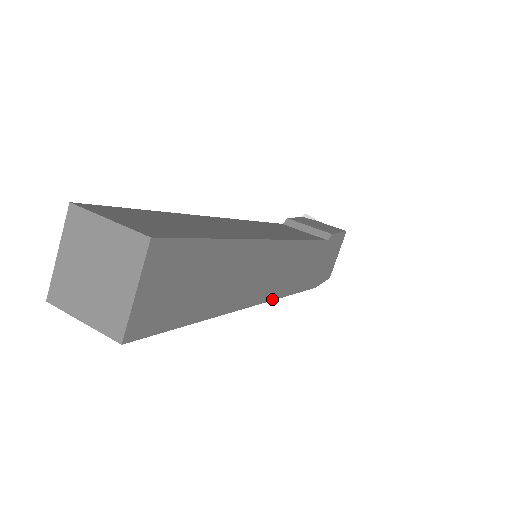
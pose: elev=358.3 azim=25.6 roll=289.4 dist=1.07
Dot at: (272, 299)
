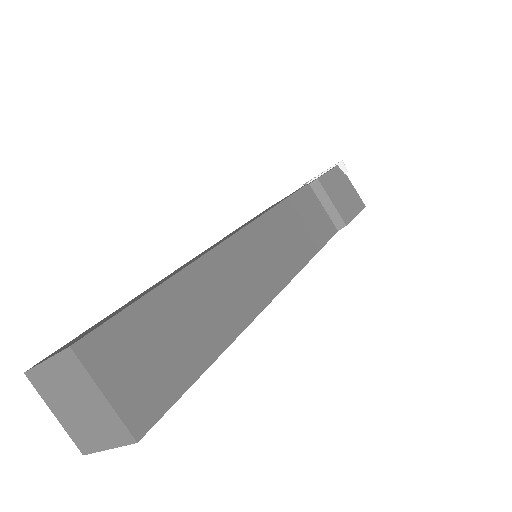
Dot at: occluded
